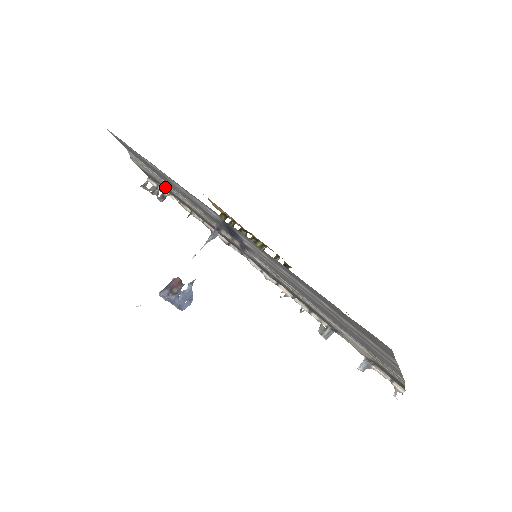
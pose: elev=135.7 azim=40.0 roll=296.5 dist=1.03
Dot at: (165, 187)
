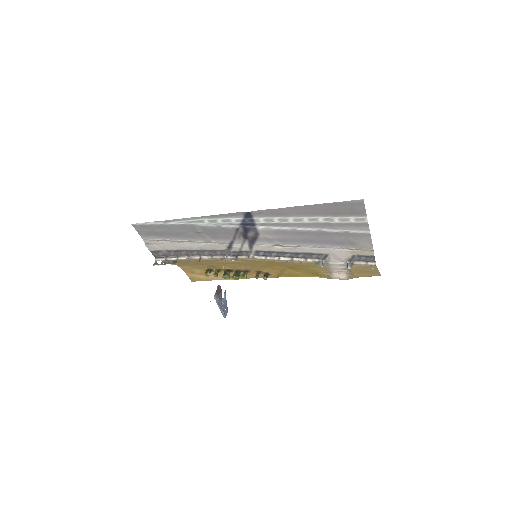
Dot at: (176, 251)
